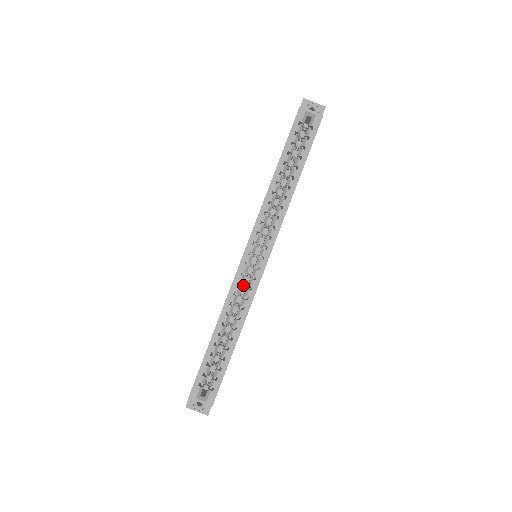
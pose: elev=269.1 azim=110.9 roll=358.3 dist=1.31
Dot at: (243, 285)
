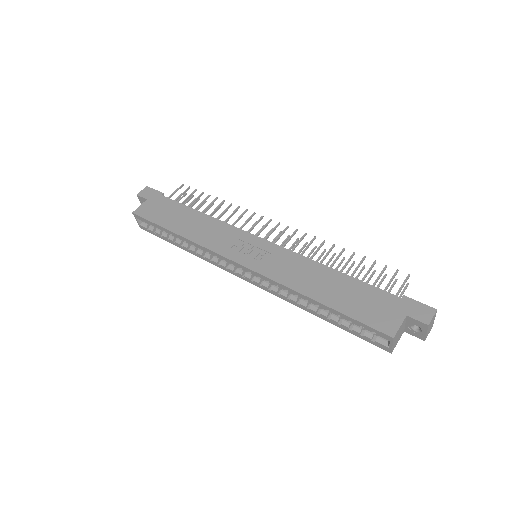
Dot at: occluded
